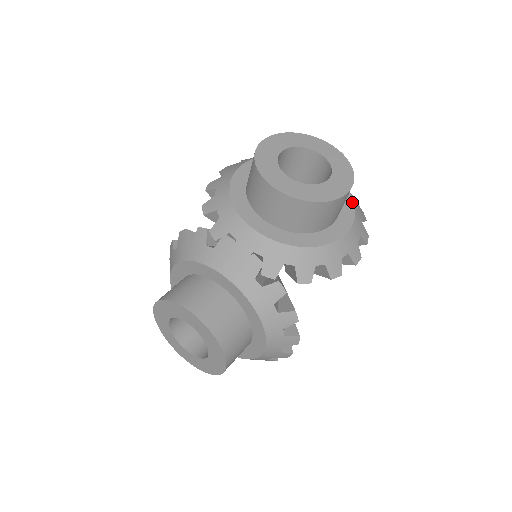
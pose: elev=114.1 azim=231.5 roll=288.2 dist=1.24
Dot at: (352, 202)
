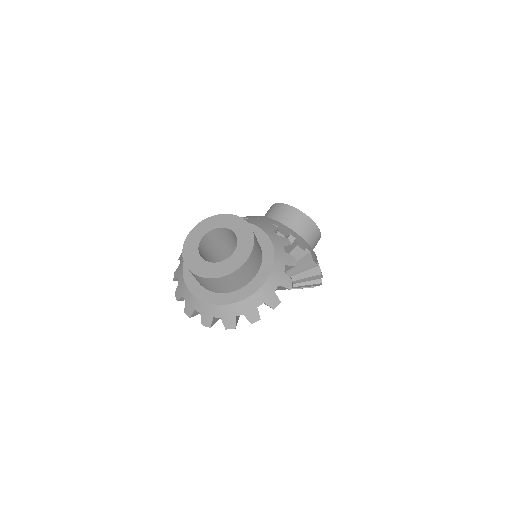
Dot at: occluded
